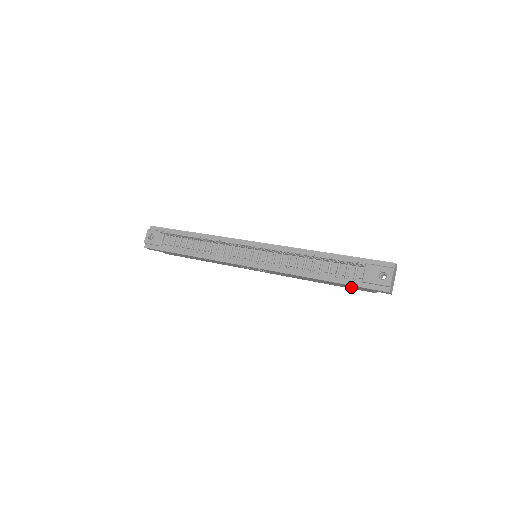
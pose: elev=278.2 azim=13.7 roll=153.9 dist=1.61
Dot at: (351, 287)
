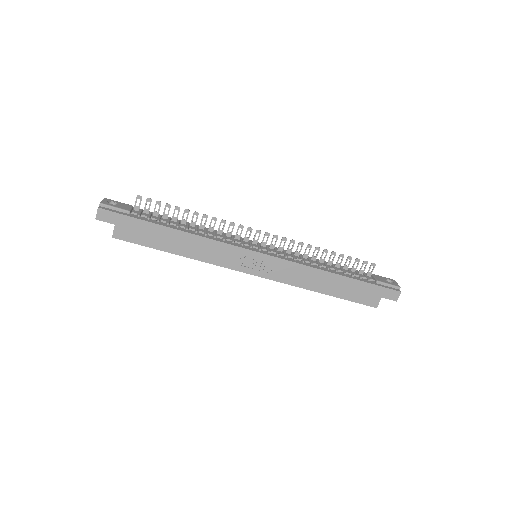
Dot at: (360, 294)
